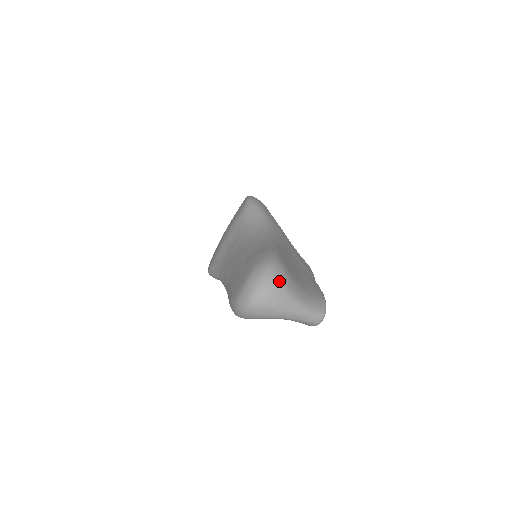
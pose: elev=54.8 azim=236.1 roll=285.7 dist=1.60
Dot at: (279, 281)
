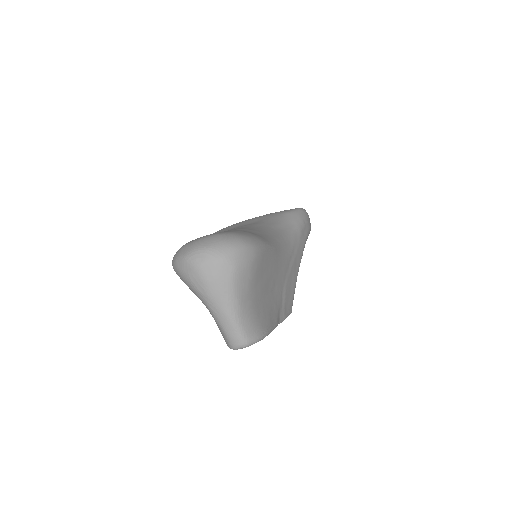
Dot at: (235, 262)
